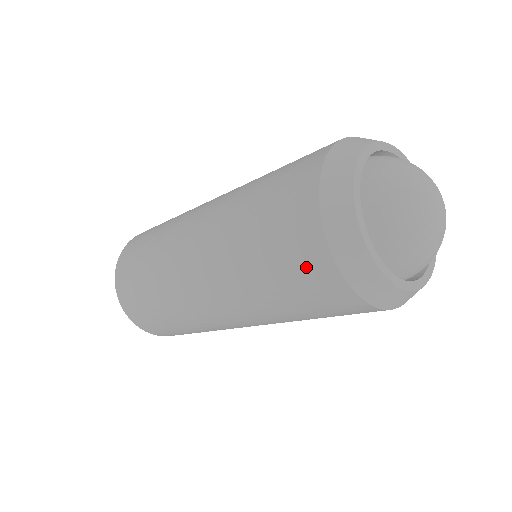
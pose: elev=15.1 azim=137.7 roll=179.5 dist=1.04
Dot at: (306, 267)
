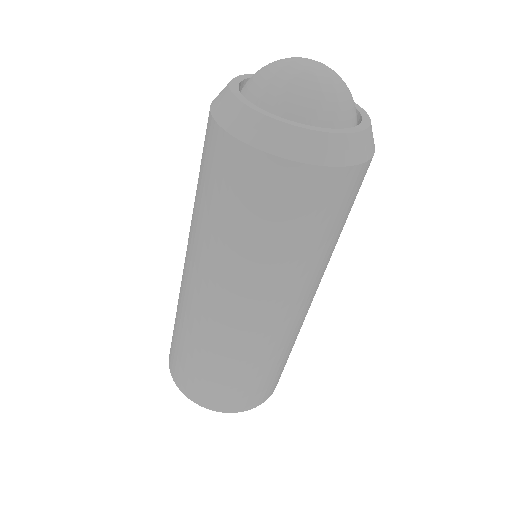
Dot at: occluded
